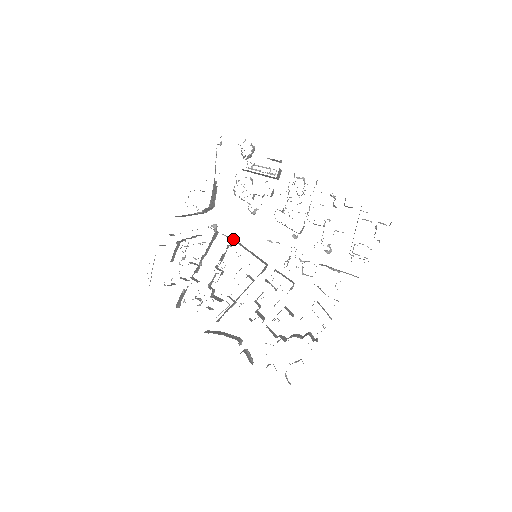
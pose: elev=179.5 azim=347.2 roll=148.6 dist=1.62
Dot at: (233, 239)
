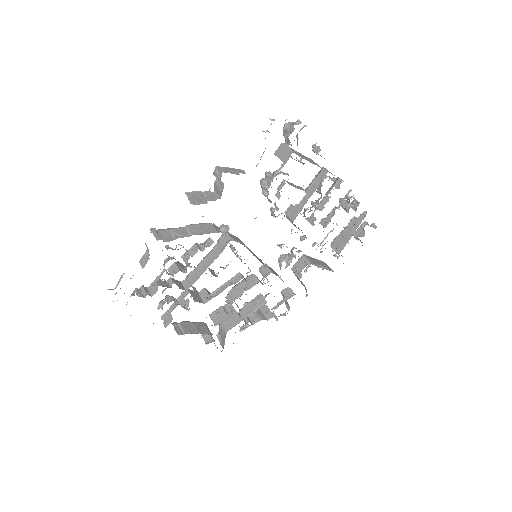
Dot at: (244, 245)
